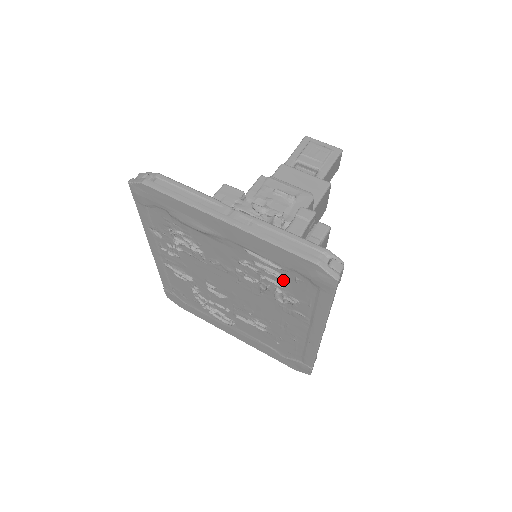
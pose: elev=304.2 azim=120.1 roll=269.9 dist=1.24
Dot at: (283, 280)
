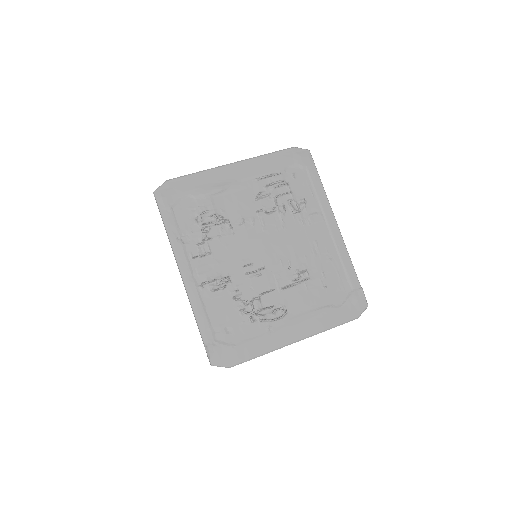
Dot at: (287, 184)
